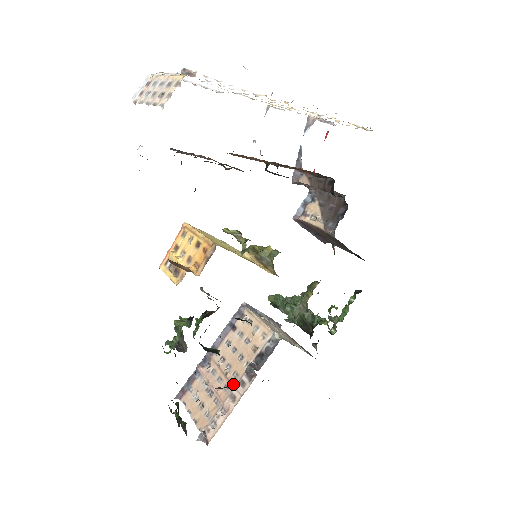
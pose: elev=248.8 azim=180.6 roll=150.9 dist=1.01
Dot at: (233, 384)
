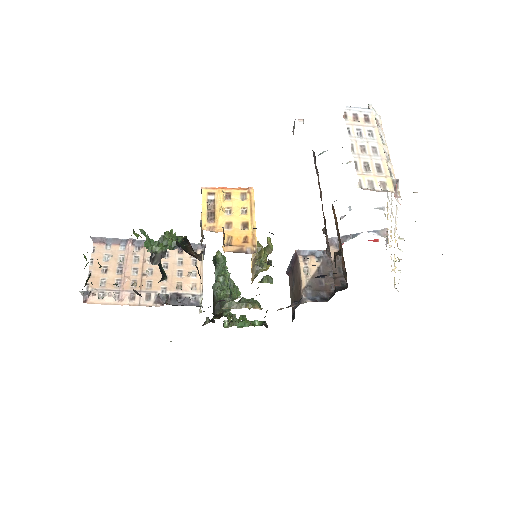
Dot at: (142, 288)
